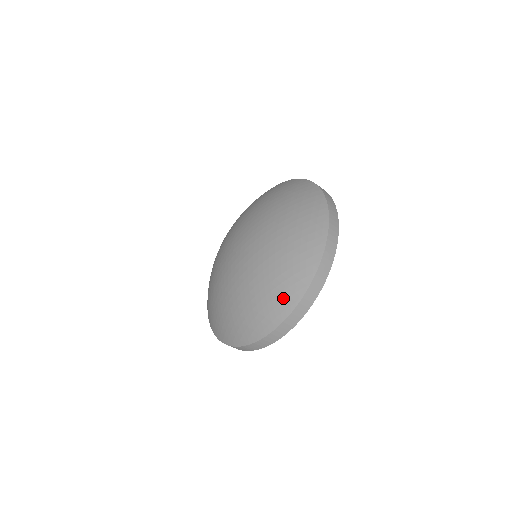
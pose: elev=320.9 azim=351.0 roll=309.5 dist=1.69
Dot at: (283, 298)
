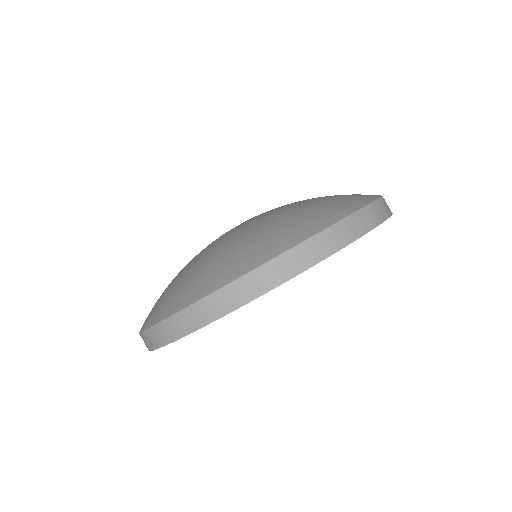
Dot at: (346, 201)
